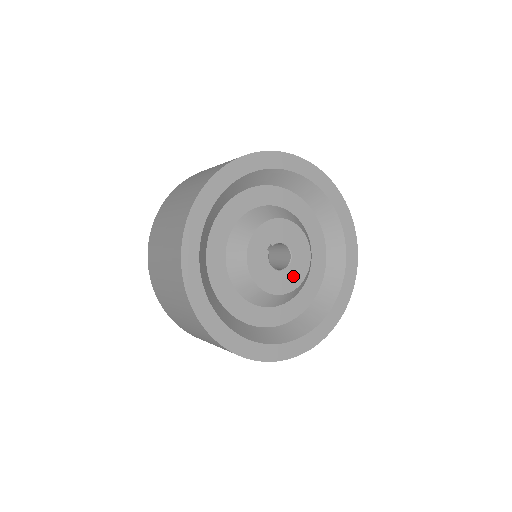
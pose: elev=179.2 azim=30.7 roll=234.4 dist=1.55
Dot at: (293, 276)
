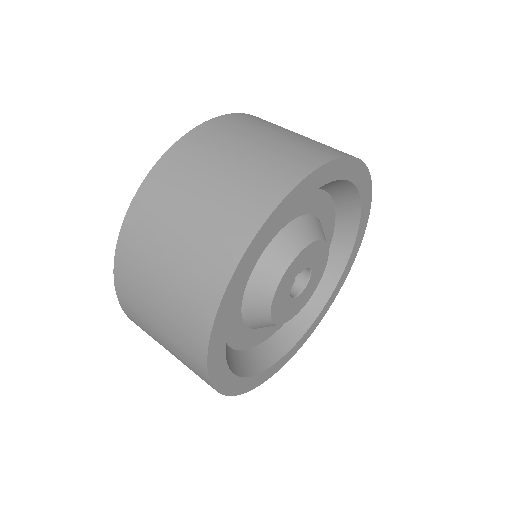
Dot at: (302, 300)
